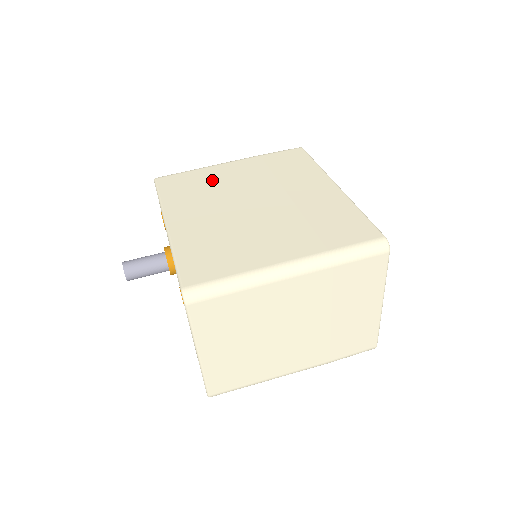
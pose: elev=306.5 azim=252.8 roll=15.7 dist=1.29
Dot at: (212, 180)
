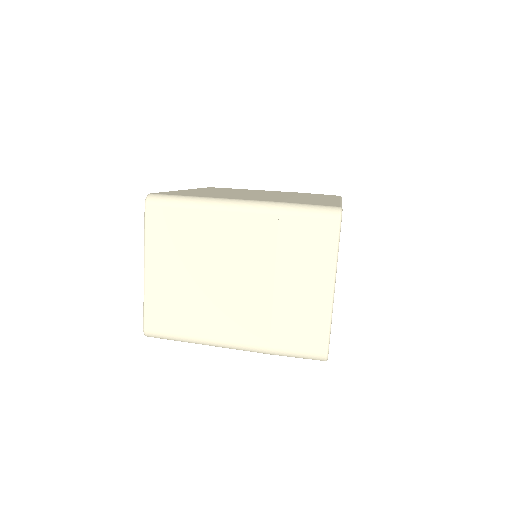
Dot at: (247, 190)
